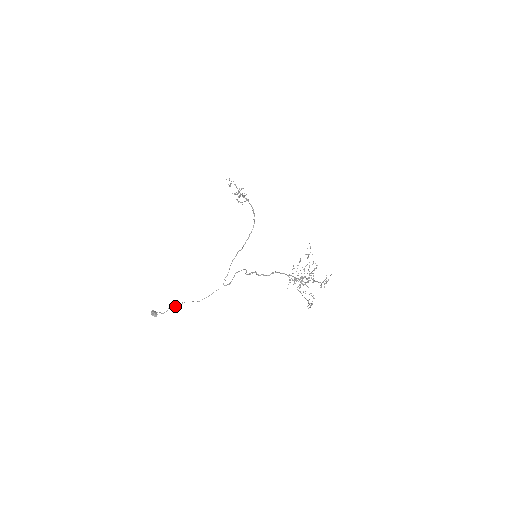
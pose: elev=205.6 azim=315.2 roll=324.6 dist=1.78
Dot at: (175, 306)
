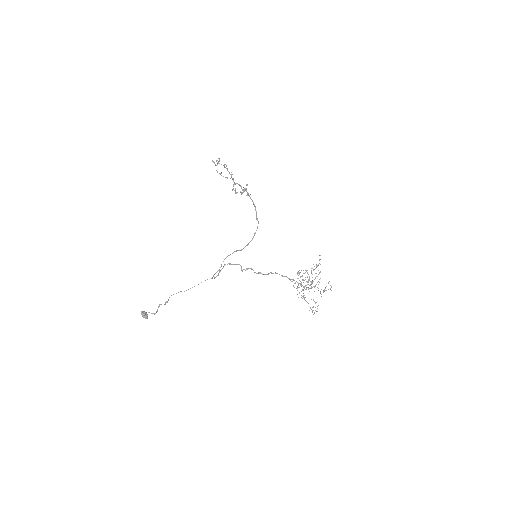
Dot at: occluded
